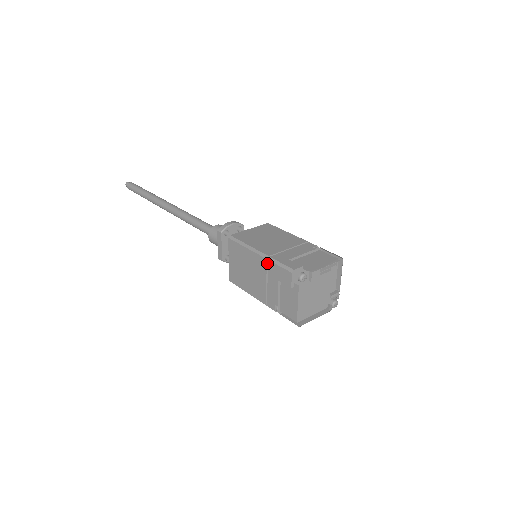
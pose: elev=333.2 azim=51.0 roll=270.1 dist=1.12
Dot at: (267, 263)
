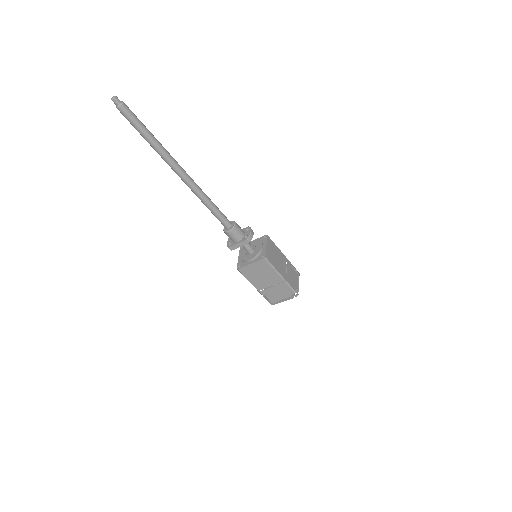
Dot at: occluded
